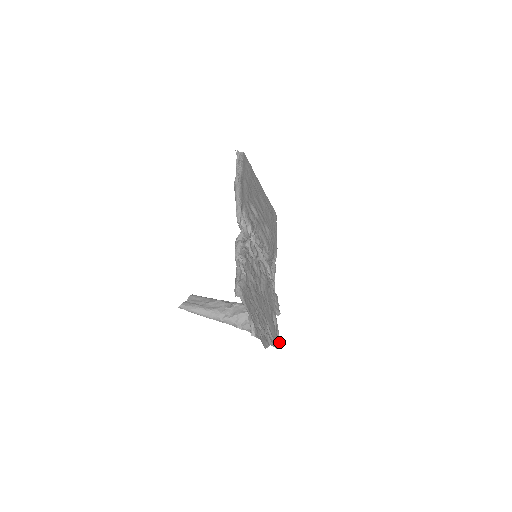
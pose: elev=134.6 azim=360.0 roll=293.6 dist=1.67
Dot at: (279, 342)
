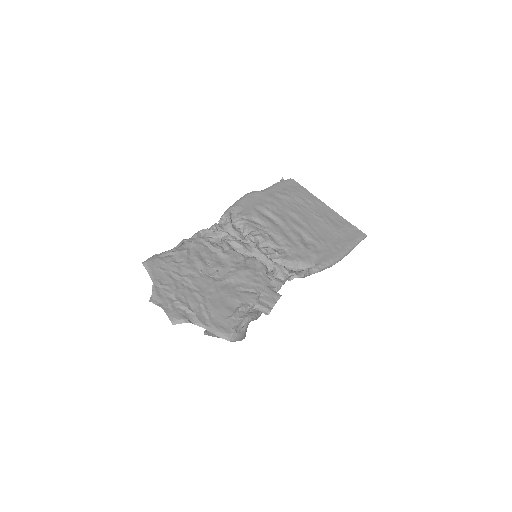
Dot at: (233, 333)
